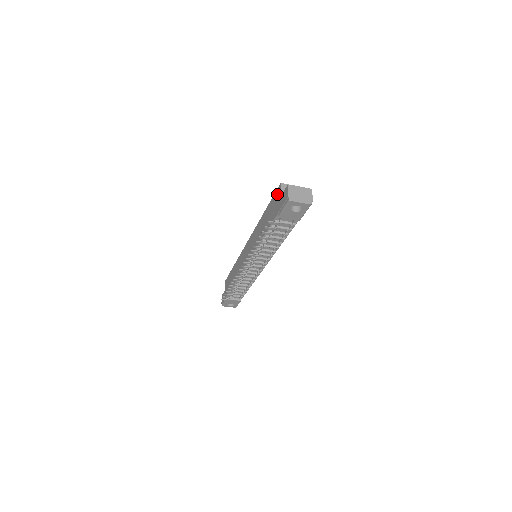
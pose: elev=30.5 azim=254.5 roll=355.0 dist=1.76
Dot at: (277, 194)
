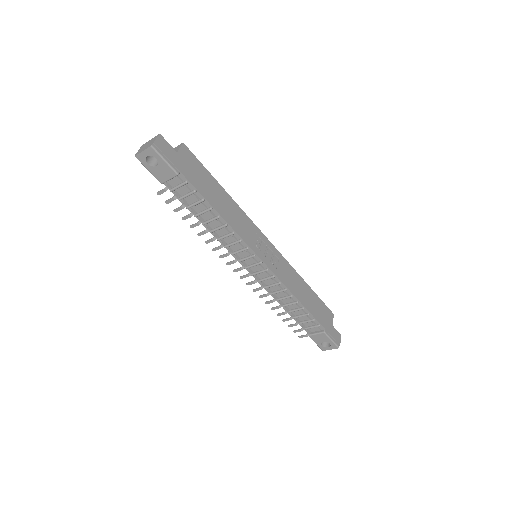
Dot at: occluded
